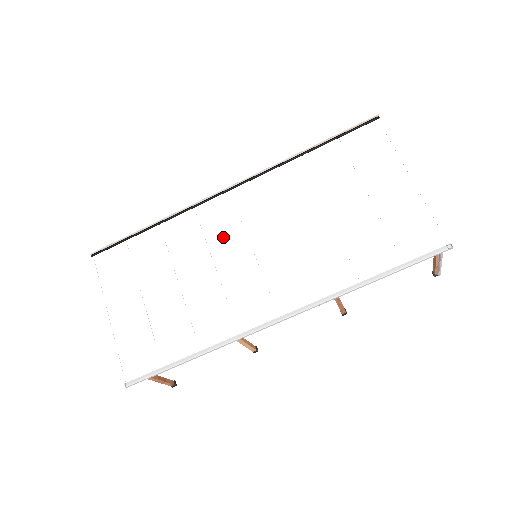
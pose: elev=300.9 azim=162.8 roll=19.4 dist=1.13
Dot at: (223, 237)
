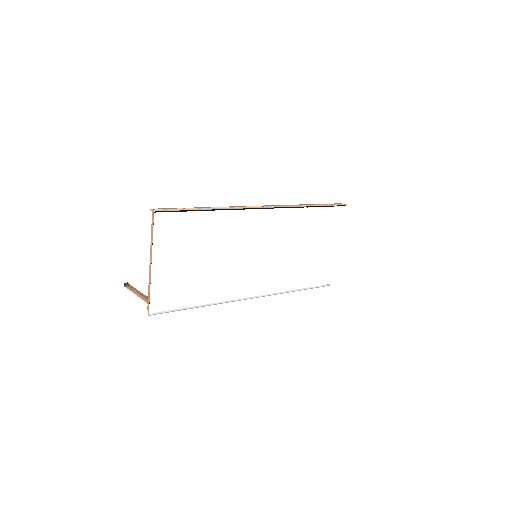
Dot at: (247, 239)
